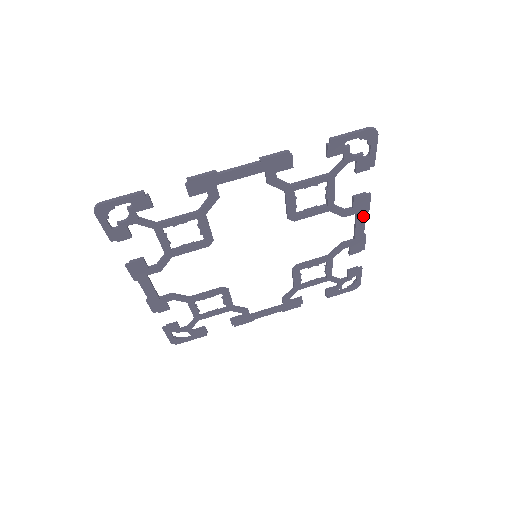
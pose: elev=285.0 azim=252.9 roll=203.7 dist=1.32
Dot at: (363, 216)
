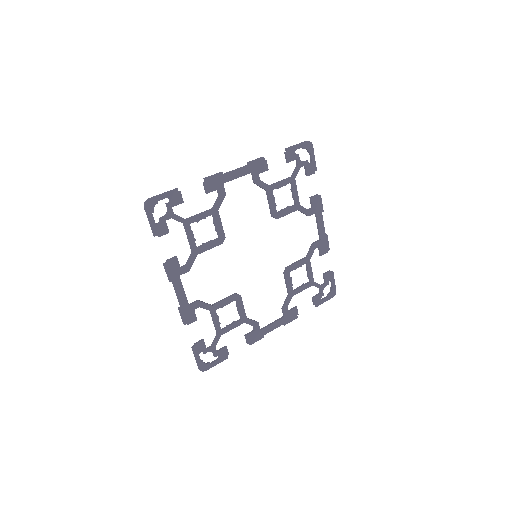
Dot at: (321, 216)
